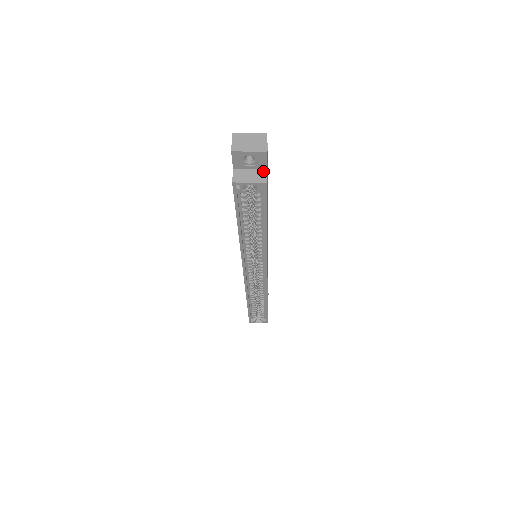
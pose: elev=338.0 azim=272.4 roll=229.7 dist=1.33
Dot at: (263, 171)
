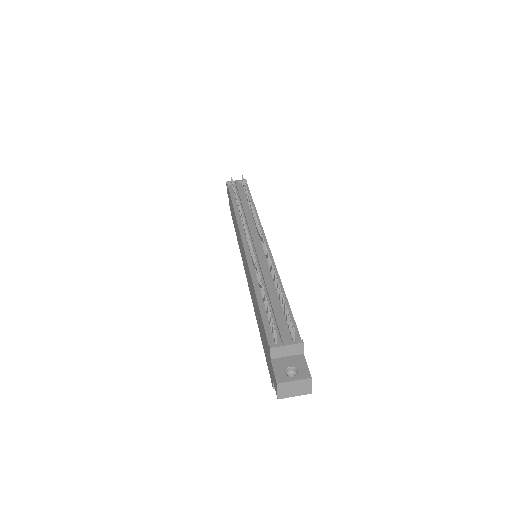
Dot at: occluded
